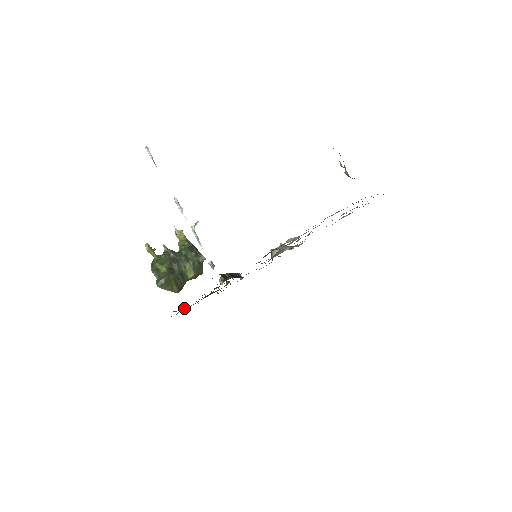
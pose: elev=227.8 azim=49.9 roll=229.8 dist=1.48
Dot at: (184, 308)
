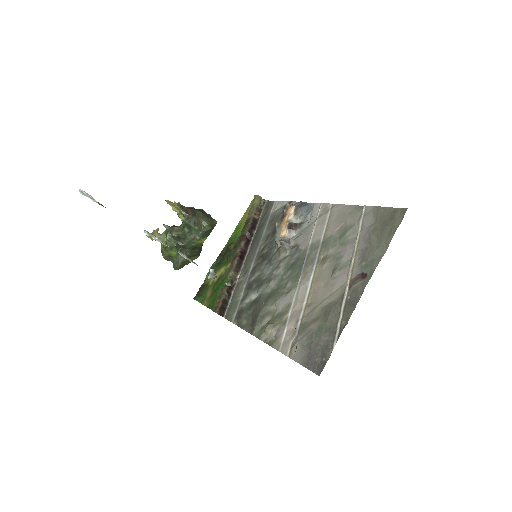
Dot at: (206, 291)
